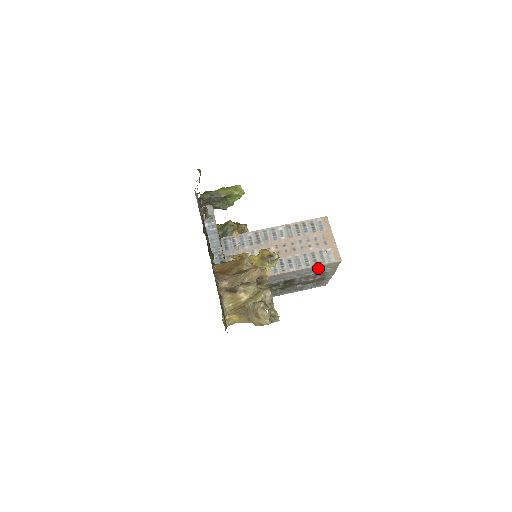
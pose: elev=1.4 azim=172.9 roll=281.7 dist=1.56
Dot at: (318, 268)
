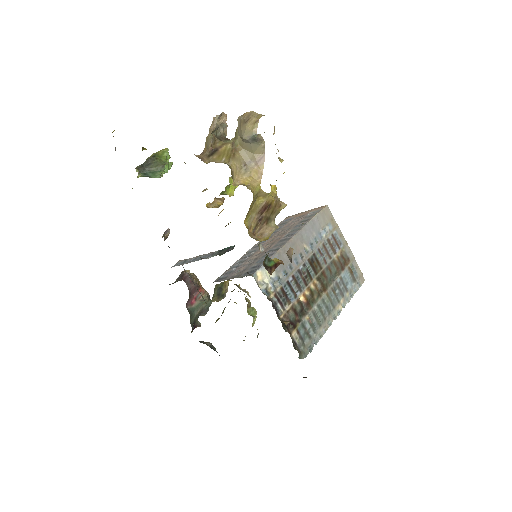
Dot at: (318, 225)
